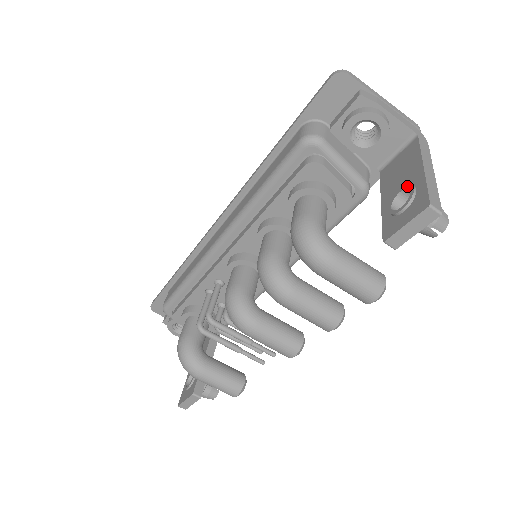
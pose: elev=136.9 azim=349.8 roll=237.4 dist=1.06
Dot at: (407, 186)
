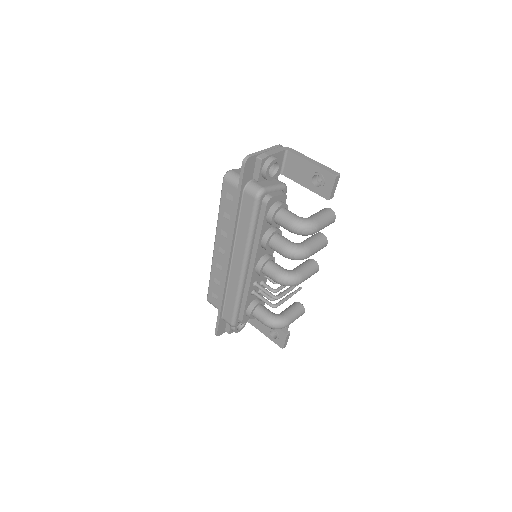
Dot at: (314, 174)
